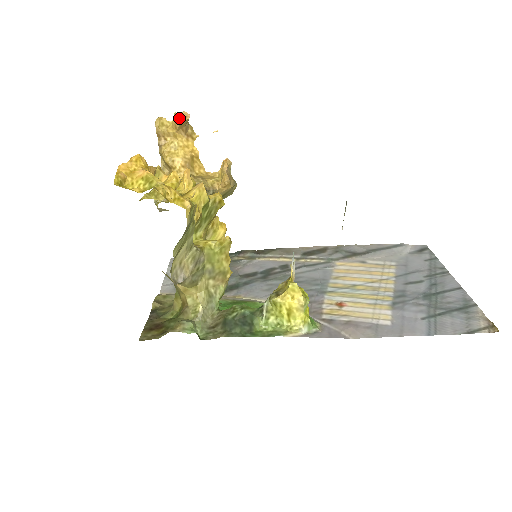
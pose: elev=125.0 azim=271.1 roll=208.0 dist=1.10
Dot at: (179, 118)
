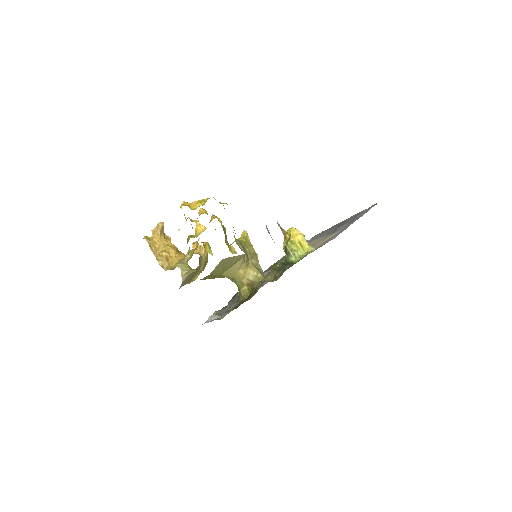
Dot at: (158, 227)
